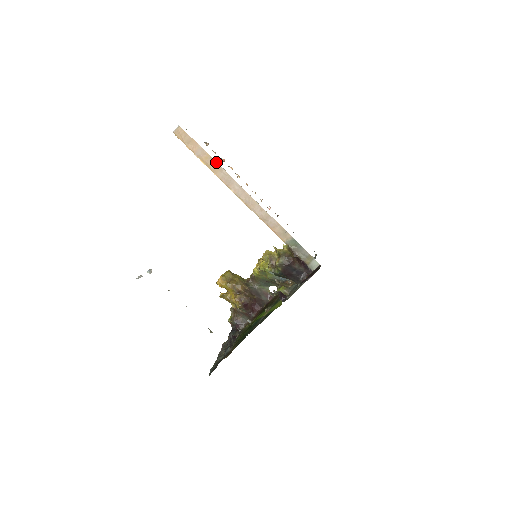
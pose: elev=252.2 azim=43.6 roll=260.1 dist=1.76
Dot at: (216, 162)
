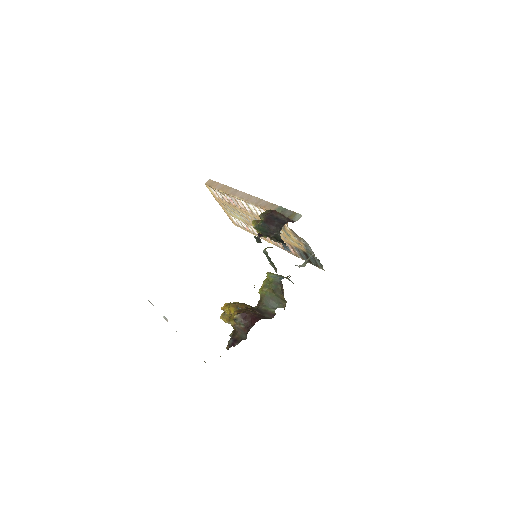
Dot at: (229, 187)
